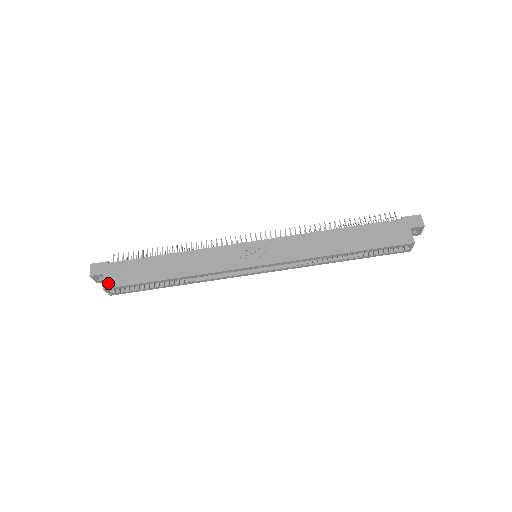
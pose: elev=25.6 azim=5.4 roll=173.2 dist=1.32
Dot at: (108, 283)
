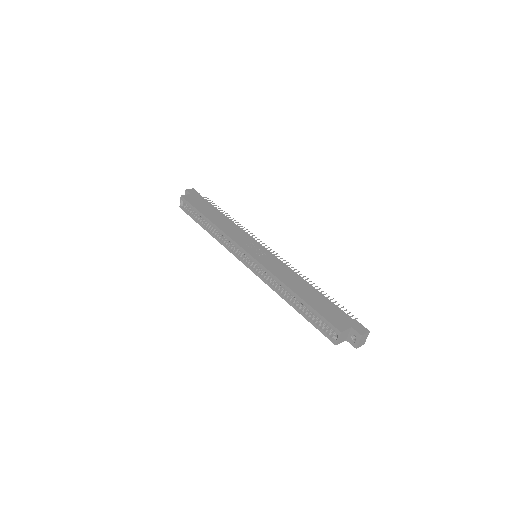
Dot at: (186, 197)
